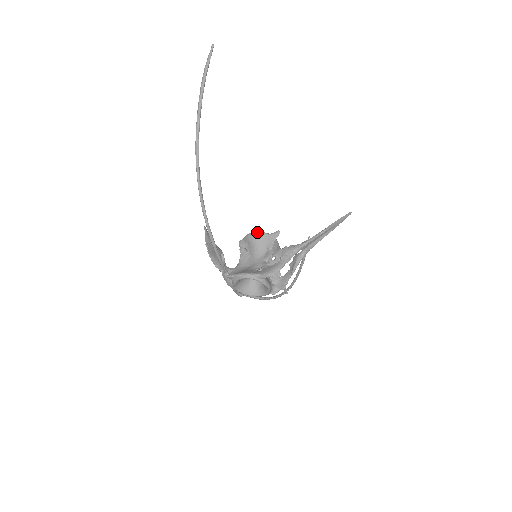
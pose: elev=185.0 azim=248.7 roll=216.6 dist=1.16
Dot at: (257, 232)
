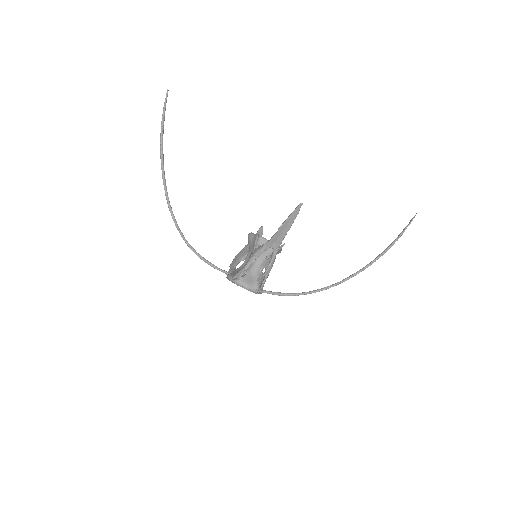
Dot at: (249, 234)
